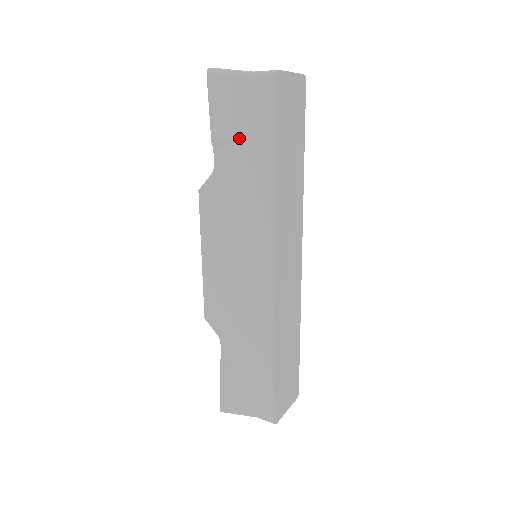
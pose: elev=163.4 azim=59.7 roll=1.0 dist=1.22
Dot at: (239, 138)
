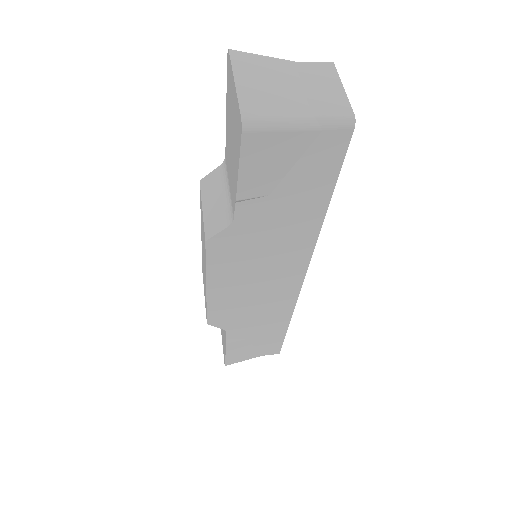
Dot at: (280, 191)
